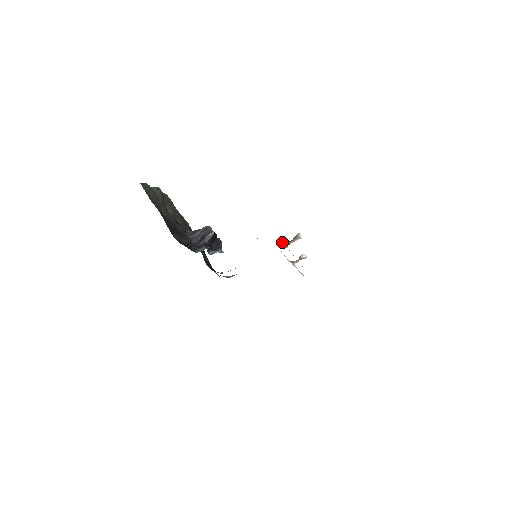
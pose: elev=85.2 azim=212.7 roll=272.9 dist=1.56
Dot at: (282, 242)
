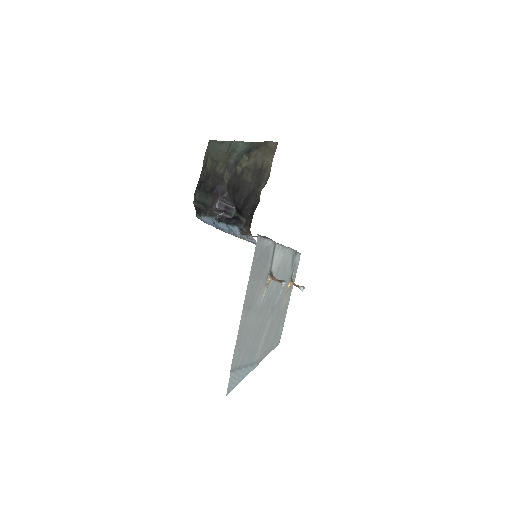
Dot at: (269, 273)
